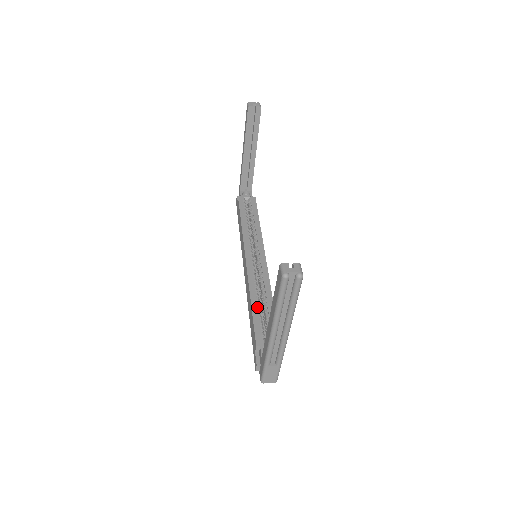
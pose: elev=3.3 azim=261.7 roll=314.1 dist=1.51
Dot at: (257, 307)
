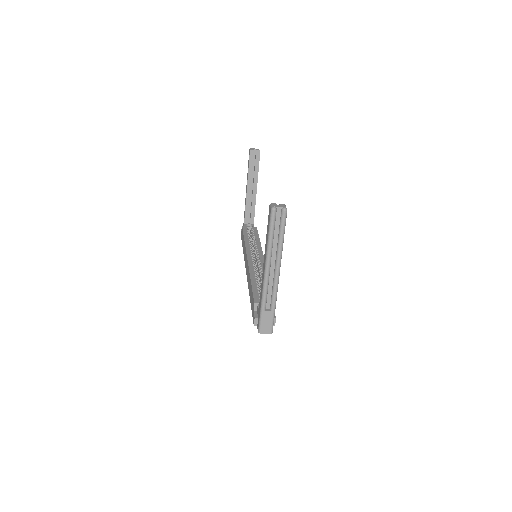
Dot at: (256, 283)
